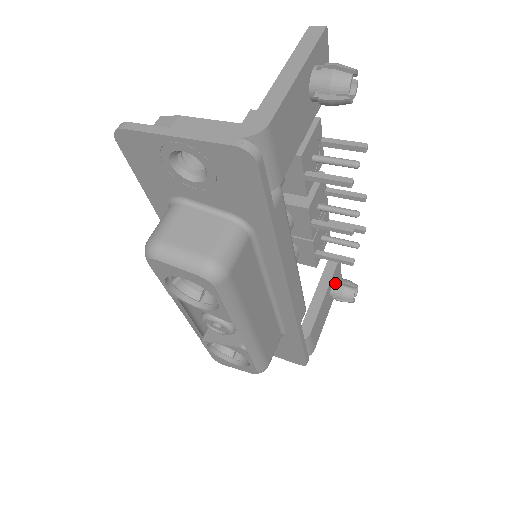
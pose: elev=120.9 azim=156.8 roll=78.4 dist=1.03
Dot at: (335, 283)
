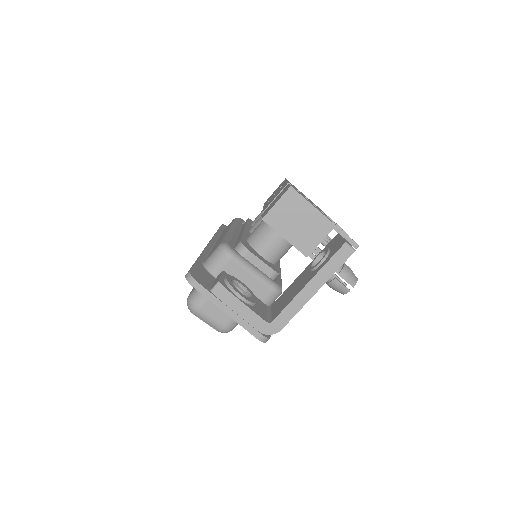
Dot at: occluded
